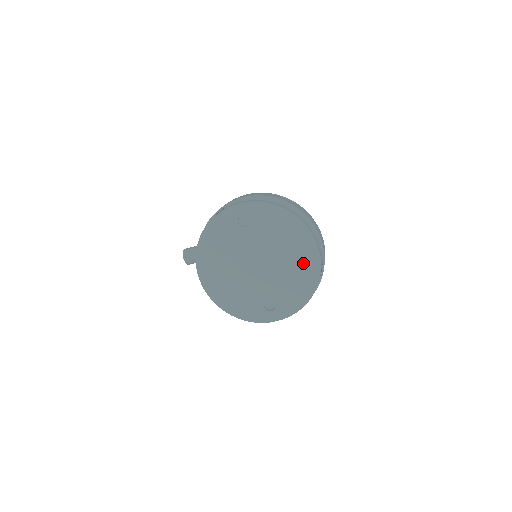
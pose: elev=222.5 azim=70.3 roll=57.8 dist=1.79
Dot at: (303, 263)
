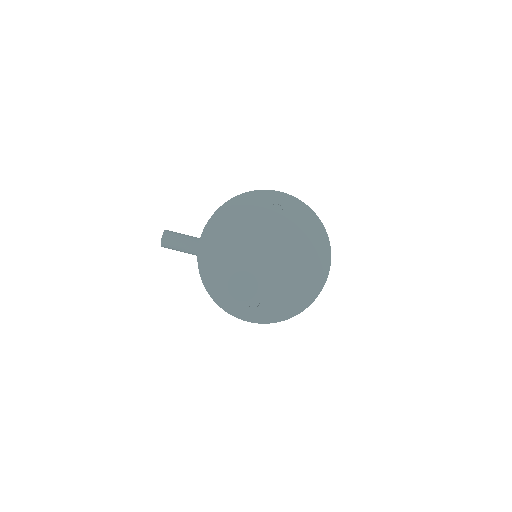
Dot at: (308, 276)
